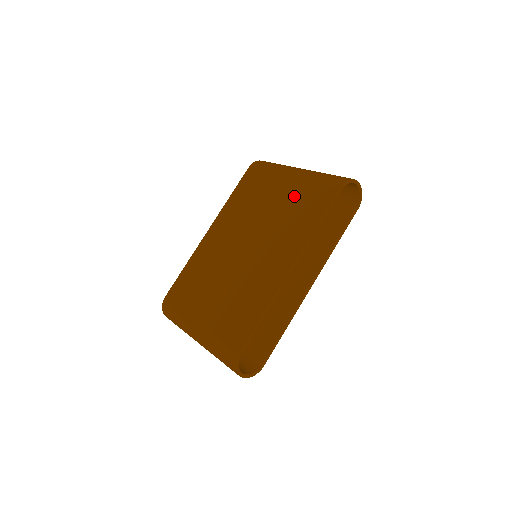
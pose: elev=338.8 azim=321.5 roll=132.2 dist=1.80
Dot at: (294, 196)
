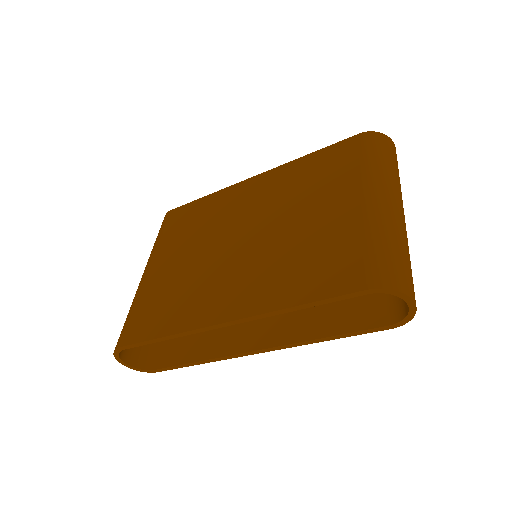
Dot at: (330, 234)
